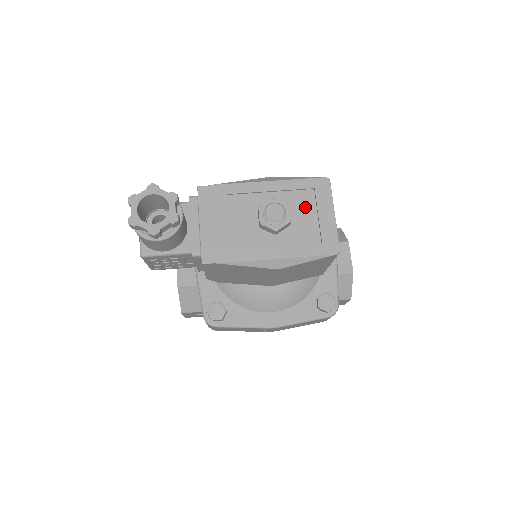
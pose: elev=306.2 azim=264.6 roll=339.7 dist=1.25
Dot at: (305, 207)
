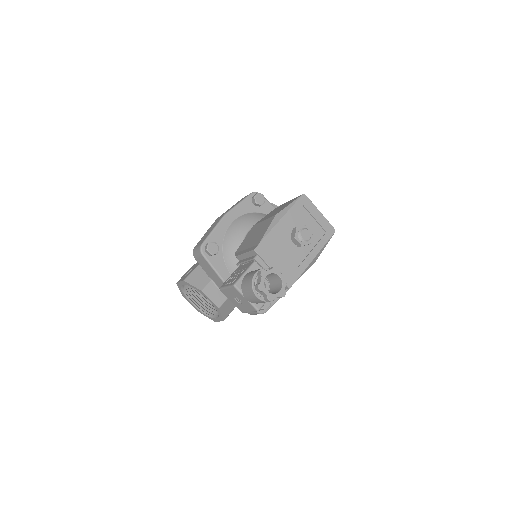
Dot at: (306, 219)
